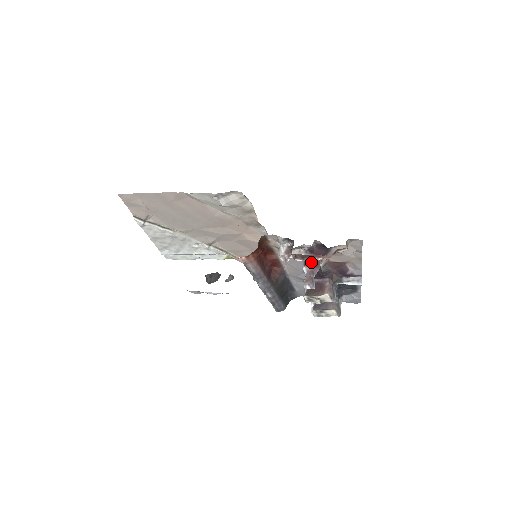
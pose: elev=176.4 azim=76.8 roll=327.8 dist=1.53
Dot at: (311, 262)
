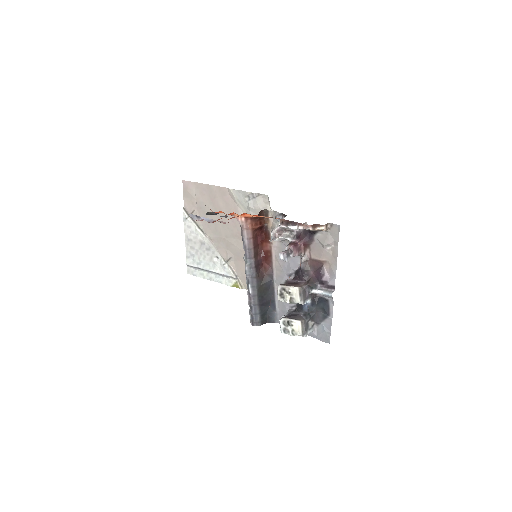
Dot at: (294, 243)
